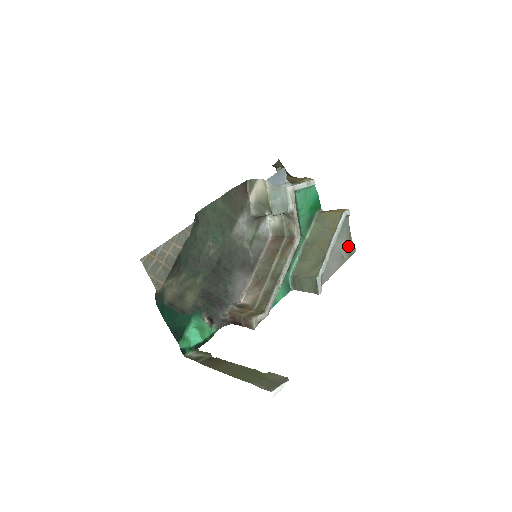
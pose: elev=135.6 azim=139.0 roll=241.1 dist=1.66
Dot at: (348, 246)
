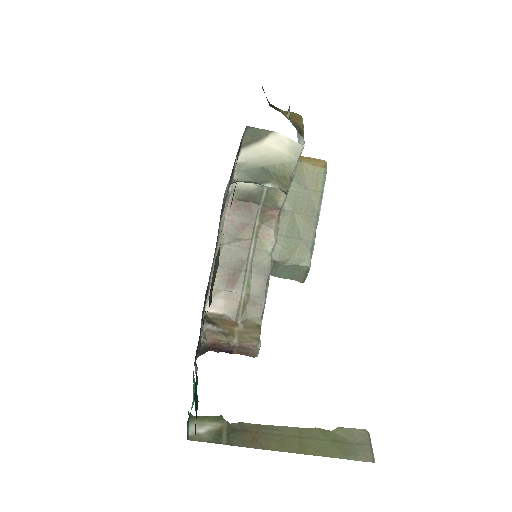
Dot at: occluded
